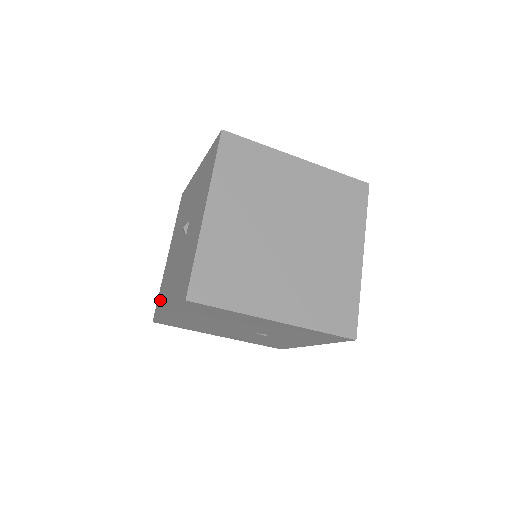
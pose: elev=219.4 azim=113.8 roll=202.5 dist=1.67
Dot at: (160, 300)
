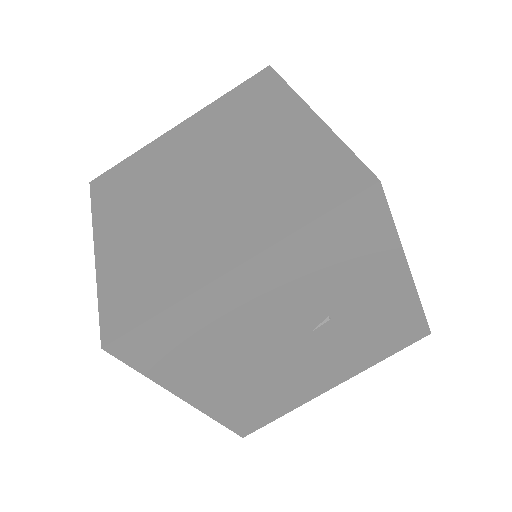
Dot at: occluded
